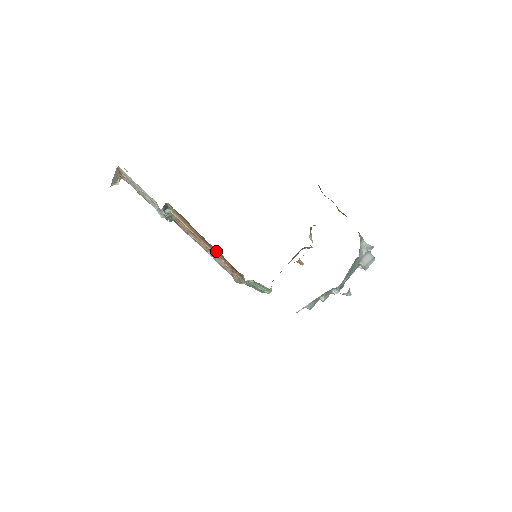
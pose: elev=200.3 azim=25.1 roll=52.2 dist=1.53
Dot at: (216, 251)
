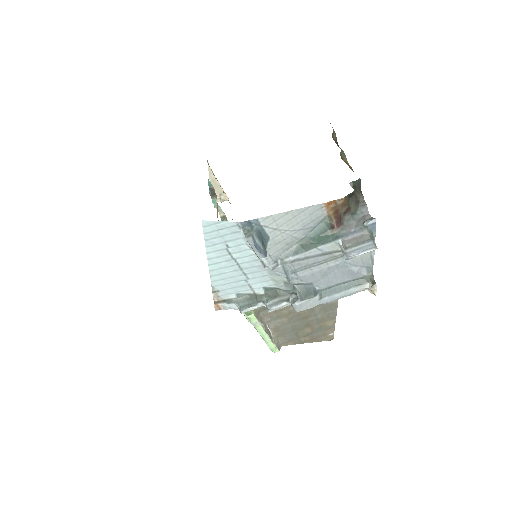
Dot at: occluded
